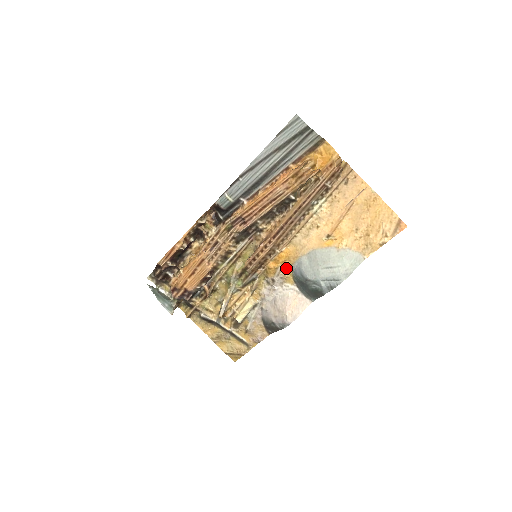
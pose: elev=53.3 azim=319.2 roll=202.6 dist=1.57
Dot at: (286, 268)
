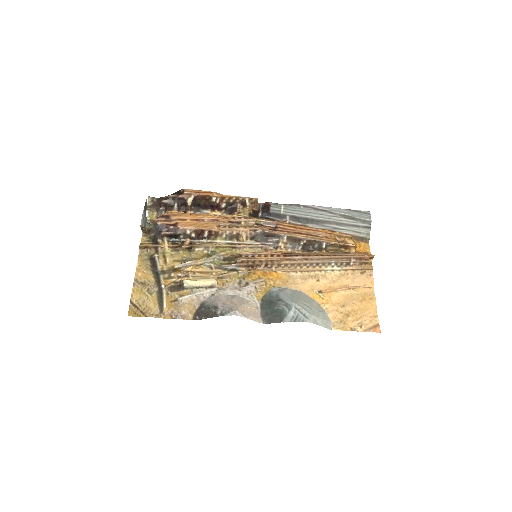
Dot at: (266, 285)
